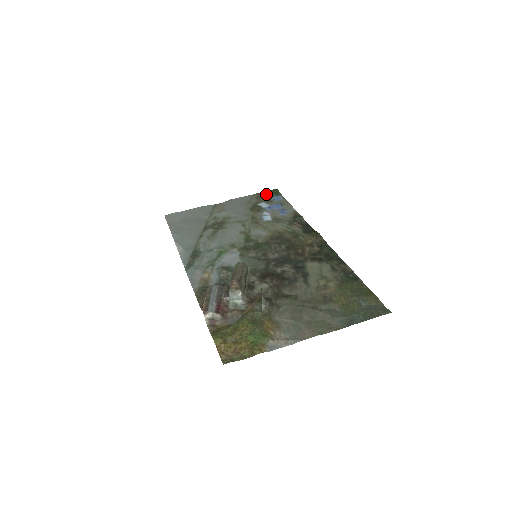
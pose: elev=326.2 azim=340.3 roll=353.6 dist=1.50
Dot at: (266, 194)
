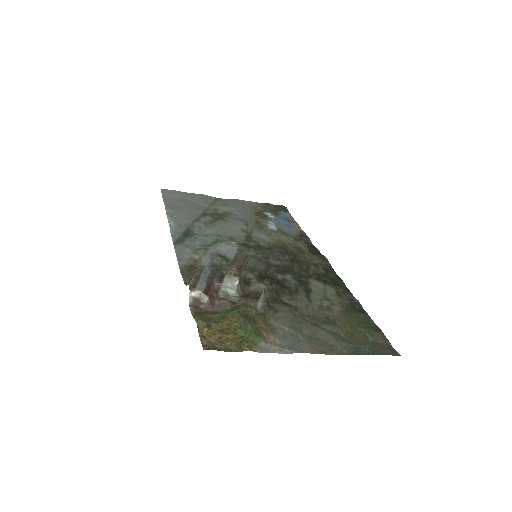
Dot at: (273, 207)
